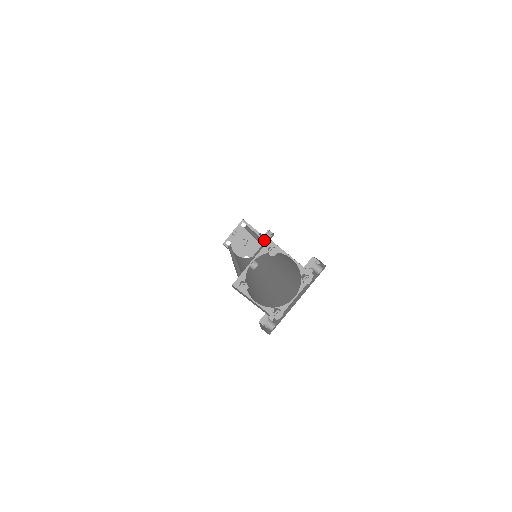
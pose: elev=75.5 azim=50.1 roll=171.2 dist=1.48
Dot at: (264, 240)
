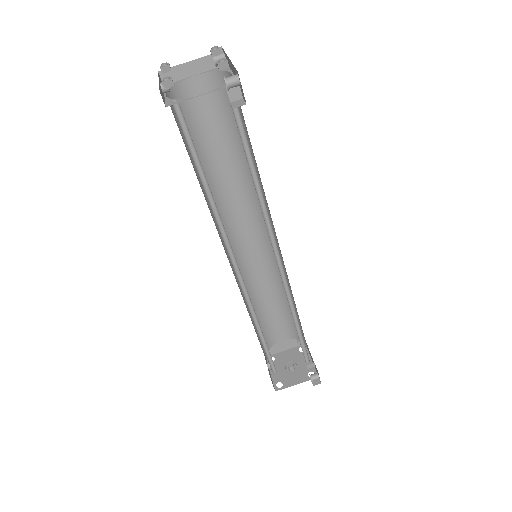
Dot at: (283, 309)
